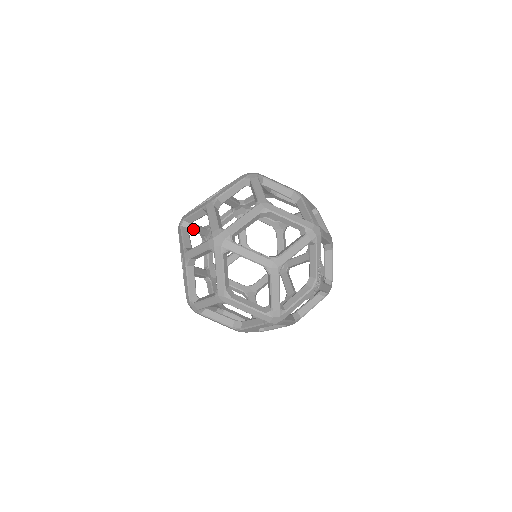
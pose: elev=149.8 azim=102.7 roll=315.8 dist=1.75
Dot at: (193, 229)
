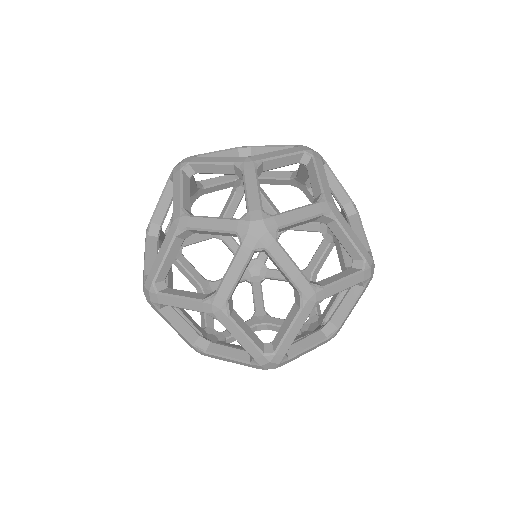
Dot at: occluded
